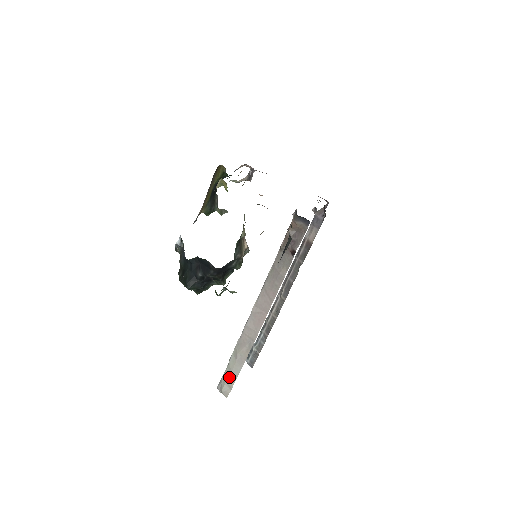
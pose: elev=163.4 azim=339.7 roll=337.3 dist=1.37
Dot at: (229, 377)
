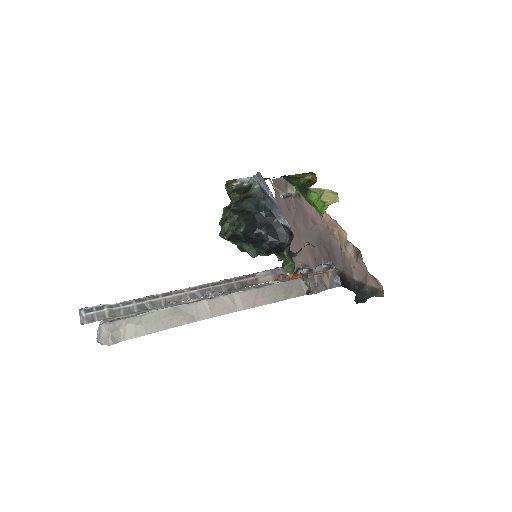
Dot at: (135, 327)
